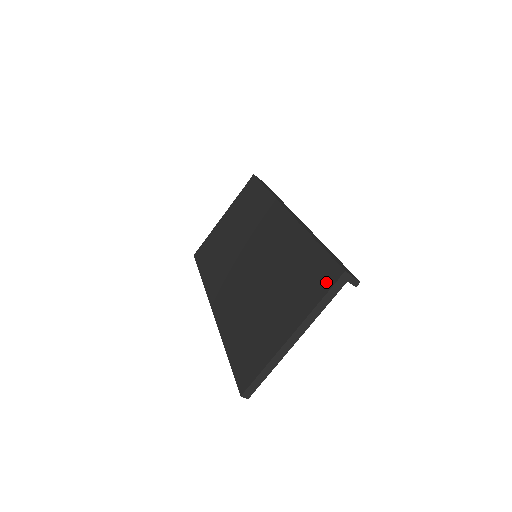
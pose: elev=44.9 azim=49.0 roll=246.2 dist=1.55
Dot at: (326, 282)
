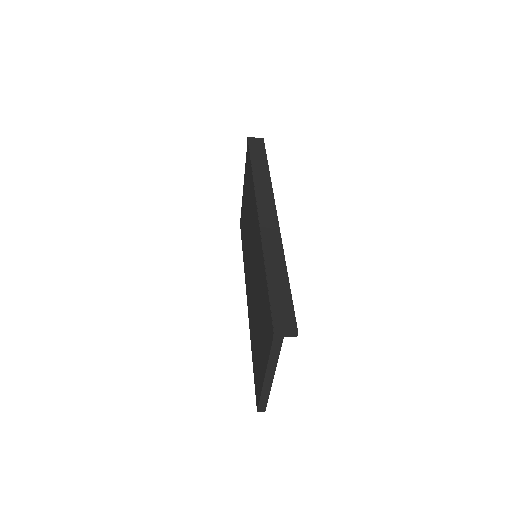
Dot at: (270, 335)
